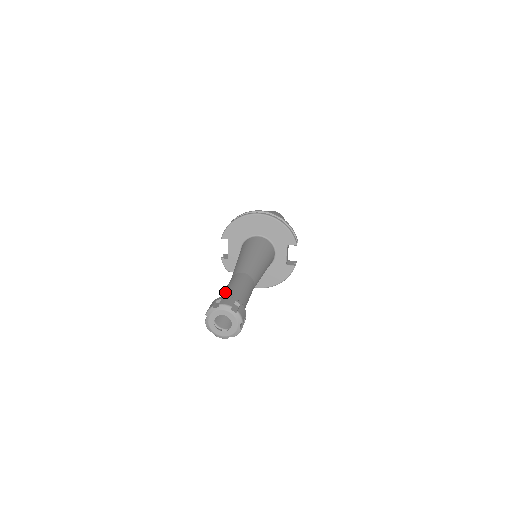
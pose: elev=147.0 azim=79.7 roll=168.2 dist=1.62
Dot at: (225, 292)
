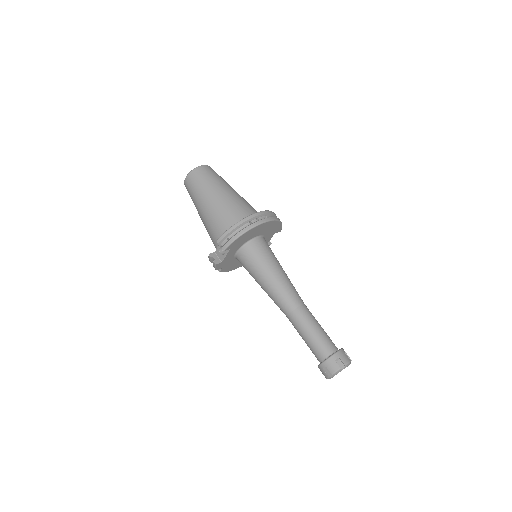
Dot at: (320, 341)
